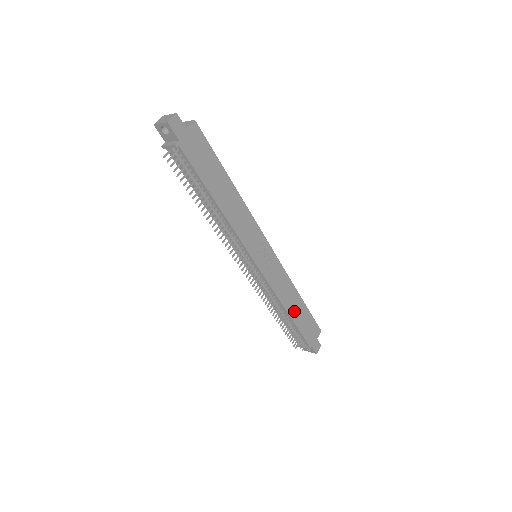
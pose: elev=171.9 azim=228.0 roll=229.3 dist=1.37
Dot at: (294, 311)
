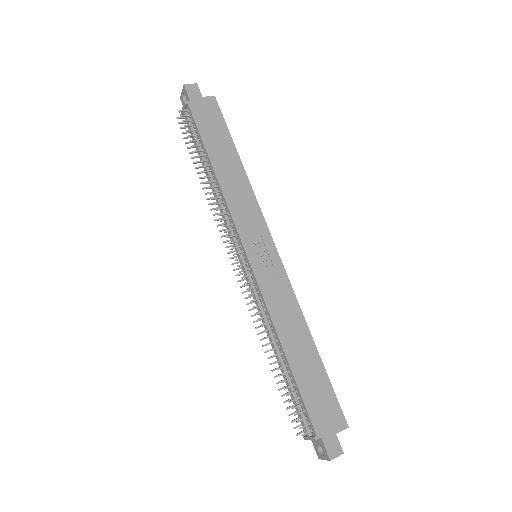
Dot at: (296, 355)
